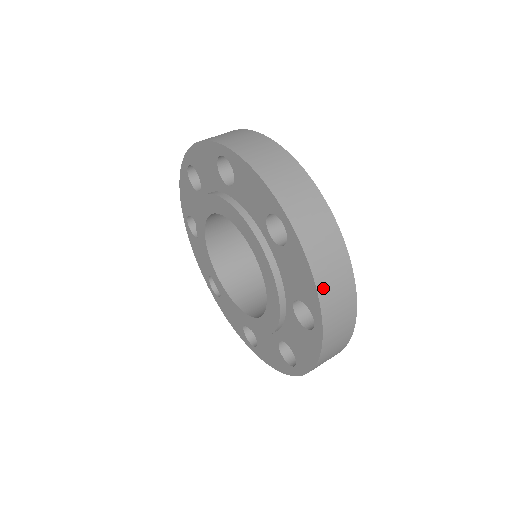
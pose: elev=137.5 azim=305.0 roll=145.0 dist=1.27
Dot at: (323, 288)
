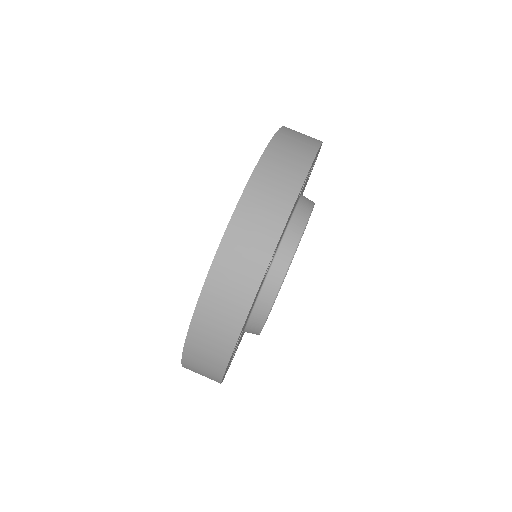
Dot at: (200, 319)
